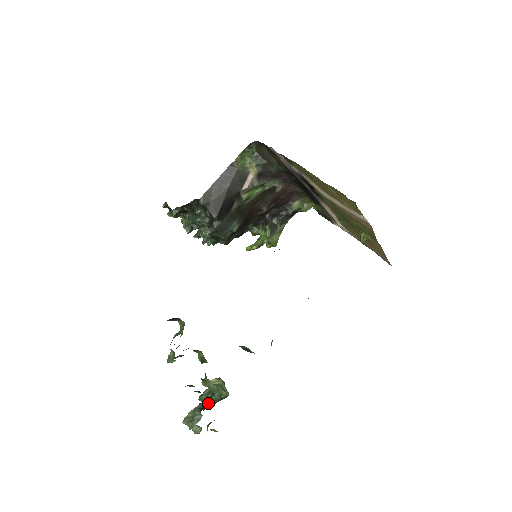
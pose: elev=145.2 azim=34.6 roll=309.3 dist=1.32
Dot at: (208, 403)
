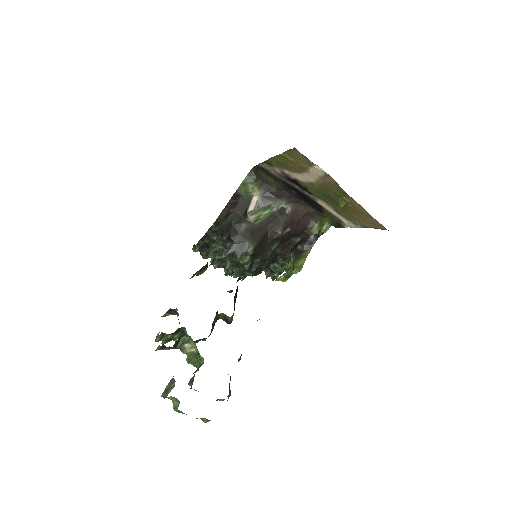
Dot at: occluded
